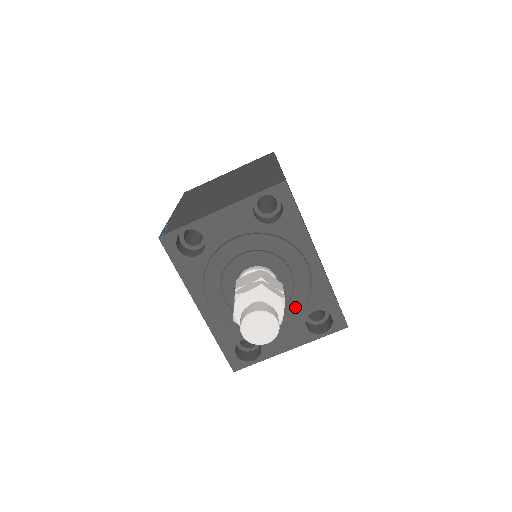
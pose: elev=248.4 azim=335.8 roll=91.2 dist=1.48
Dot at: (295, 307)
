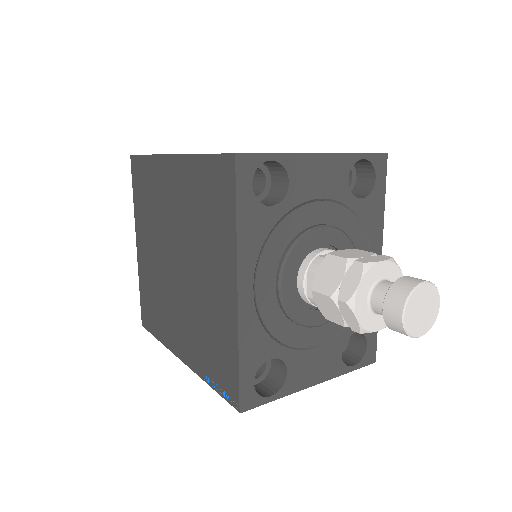
Dot at: occluded
